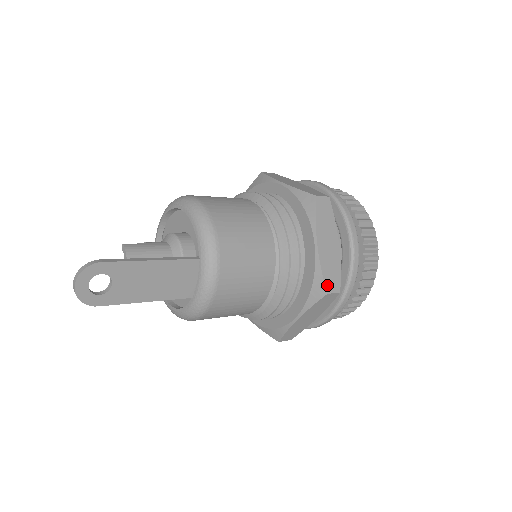
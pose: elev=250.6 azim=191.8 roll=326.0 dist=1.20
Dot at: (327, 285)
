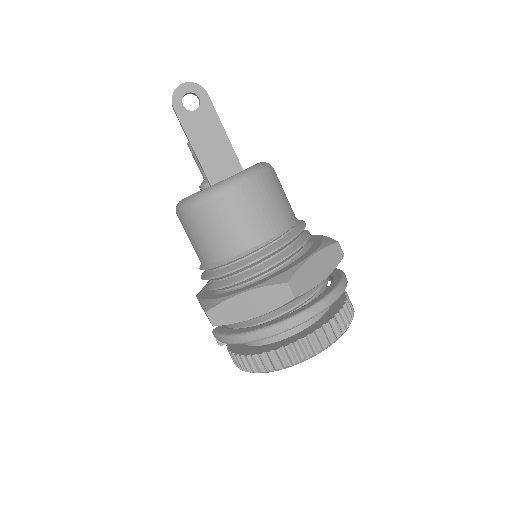
Dot at: (293, 279)
